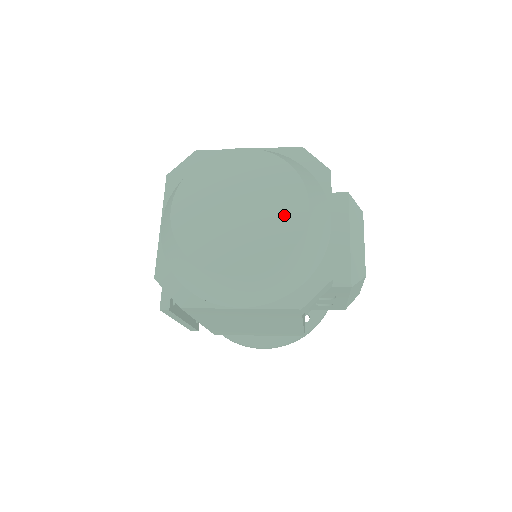
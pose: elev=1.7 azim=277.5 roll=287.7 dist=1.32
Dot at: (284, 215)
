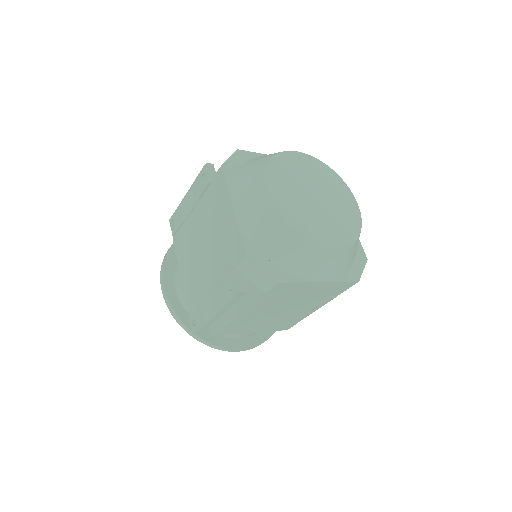
Dot at: (346, 206)
